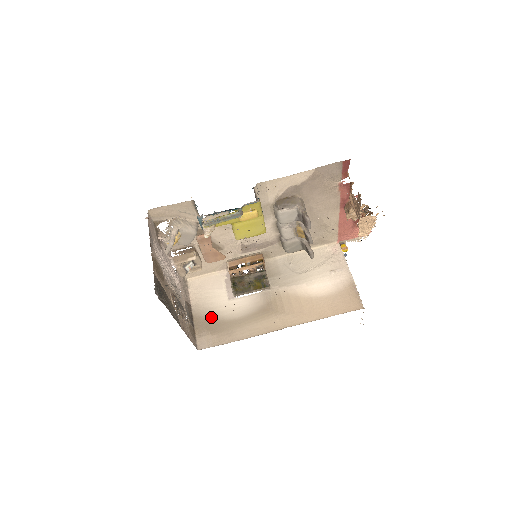
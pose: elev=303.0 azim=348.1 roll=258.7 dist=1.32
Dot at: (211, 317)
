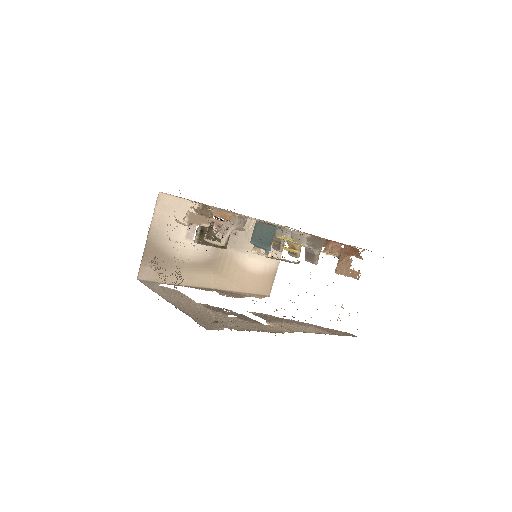
Dot at: (163, 249)
